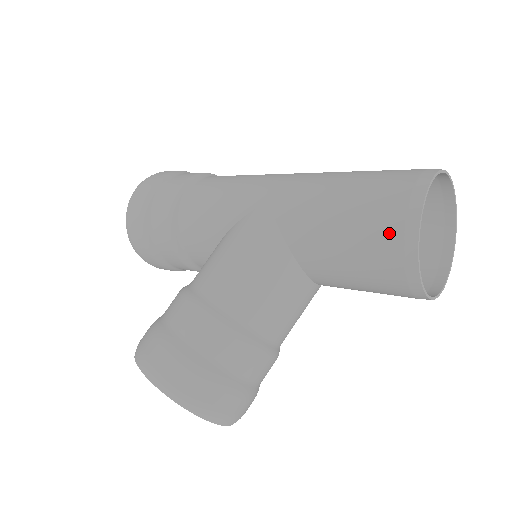
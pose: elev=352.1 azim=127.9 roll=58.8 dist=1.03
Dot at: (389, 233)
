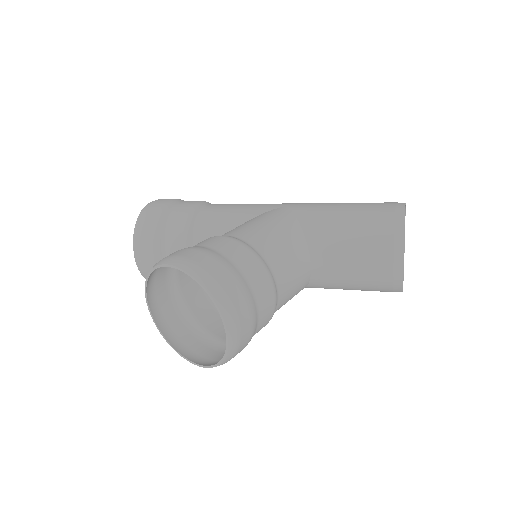
Dot at: (384, 217)
